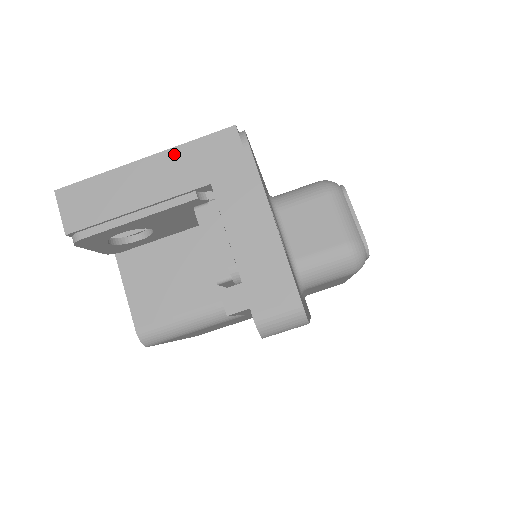
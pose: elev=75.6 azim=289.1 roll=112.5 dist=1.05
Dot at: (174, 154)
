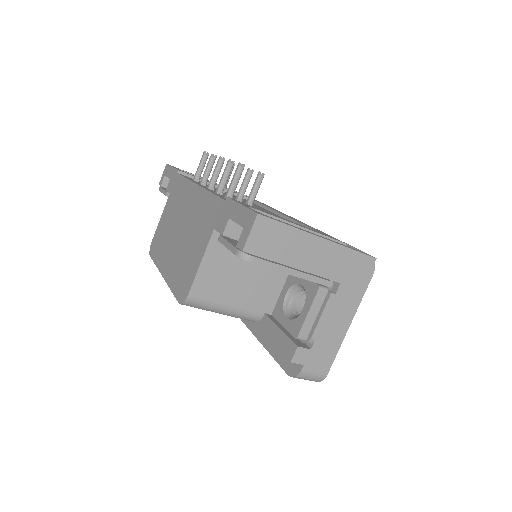
Dot at: (338, 249)
